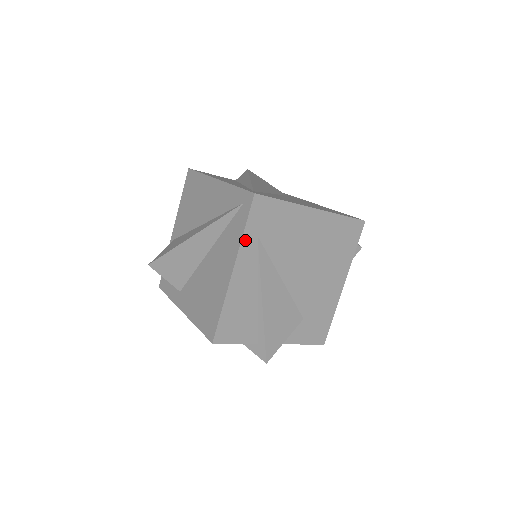
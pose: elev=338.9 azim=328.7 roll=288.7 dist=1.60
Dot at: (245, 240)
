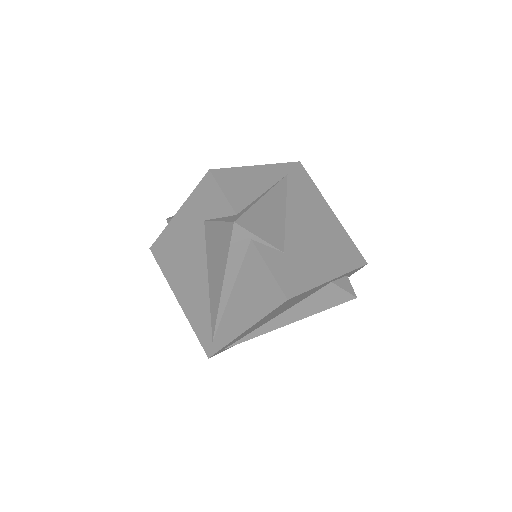
Dot at: (279, 166)
